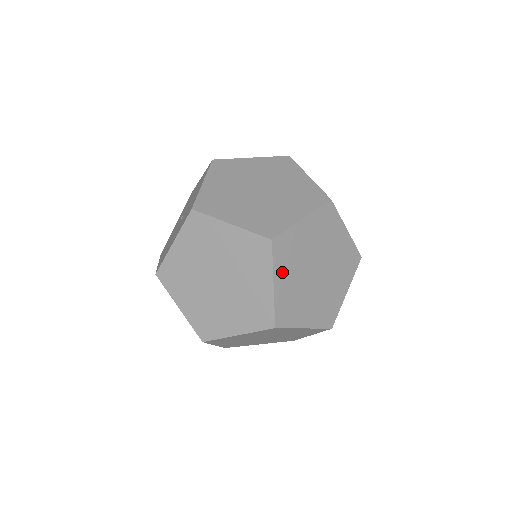
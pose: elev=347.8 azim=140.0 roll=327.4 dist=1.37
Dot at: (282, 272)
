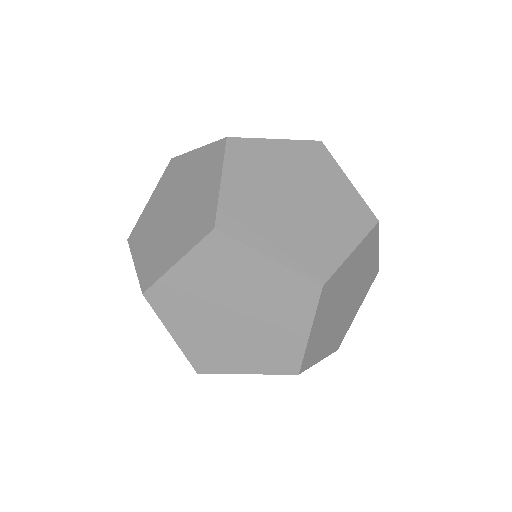
Dot at: (320, 352)
